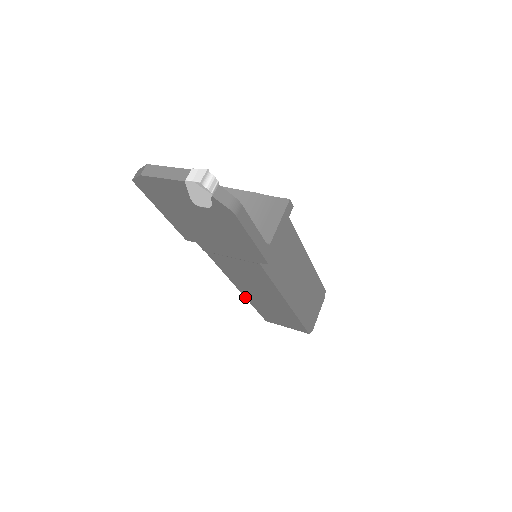
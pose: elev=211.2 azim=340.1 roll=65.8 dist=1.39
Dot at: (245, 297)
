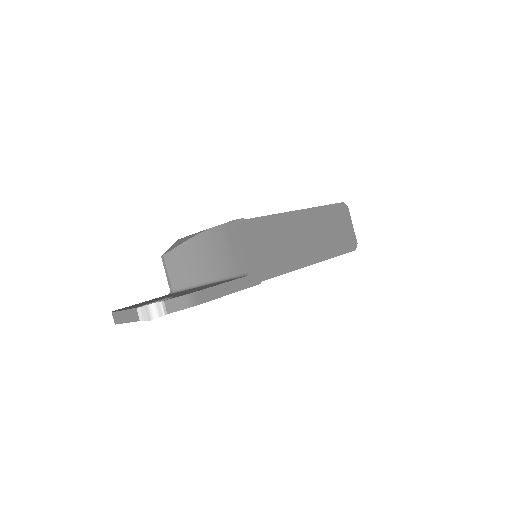
Dot at: occluded
